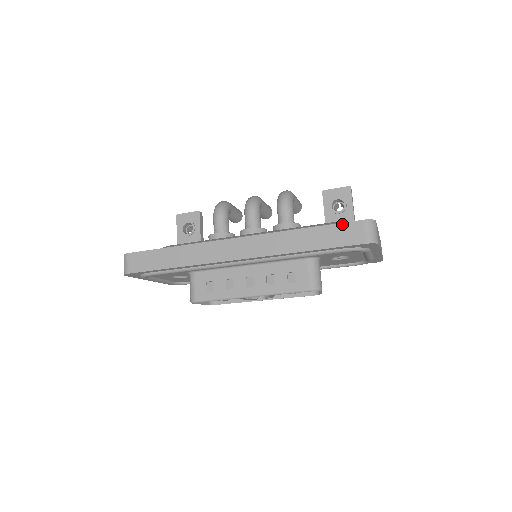
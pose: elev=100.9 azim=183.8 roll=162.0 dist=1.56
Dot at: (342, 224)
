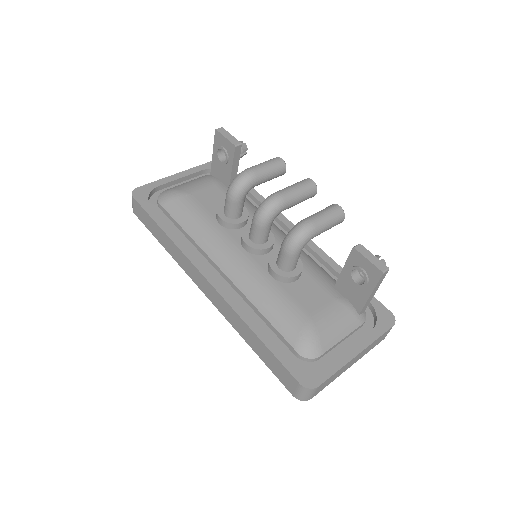
Dot at: (282, 366)
